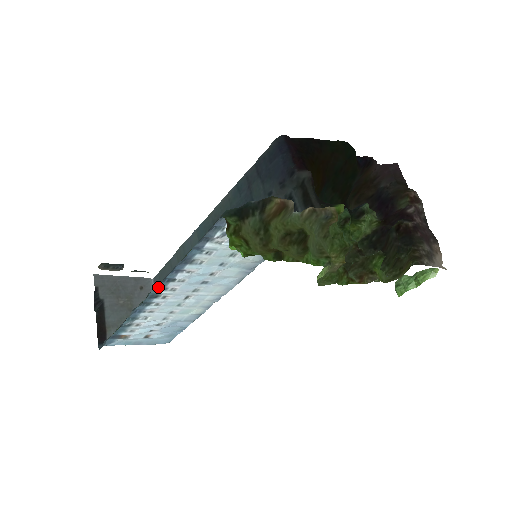
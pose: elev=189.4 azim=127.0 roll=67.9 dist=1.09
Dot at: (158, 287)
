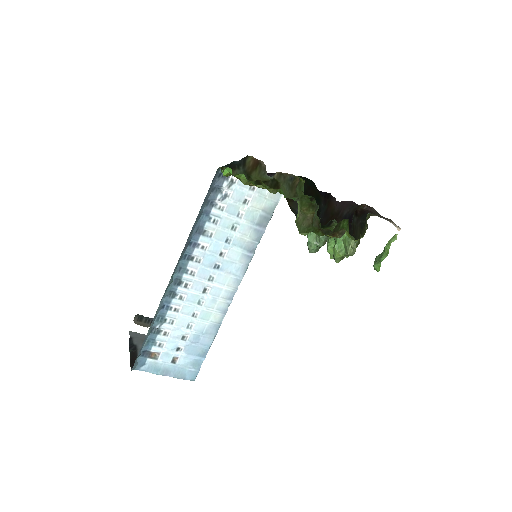
Dot at: (181, 267)
